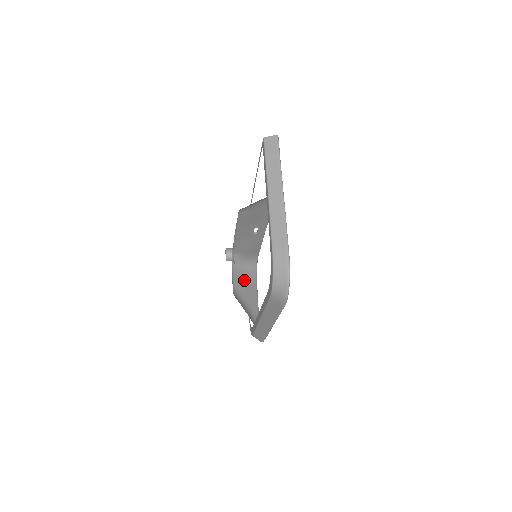
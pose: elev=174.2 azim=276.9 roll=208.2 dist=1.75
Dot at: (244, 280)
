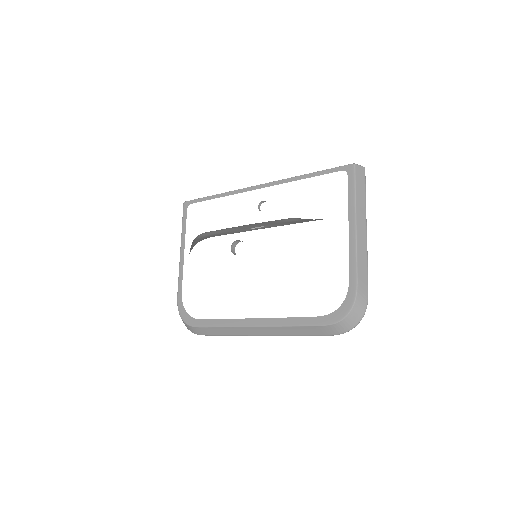
Dot at: occluded
